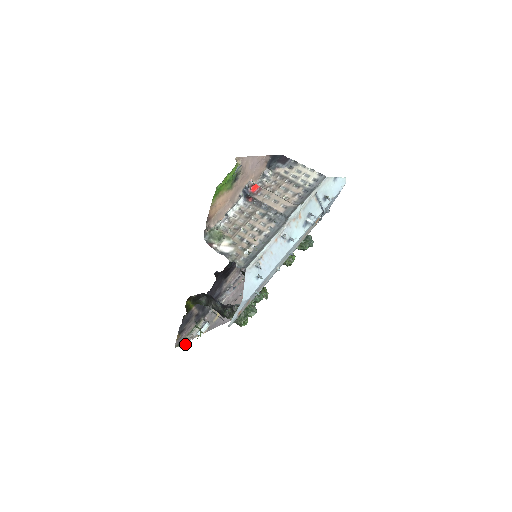
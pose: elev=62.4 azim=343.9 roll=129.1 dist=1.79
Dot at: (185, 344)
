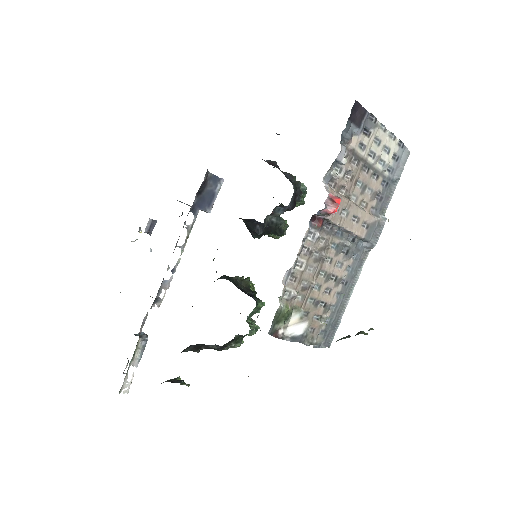
Dot at: (127, 384)
